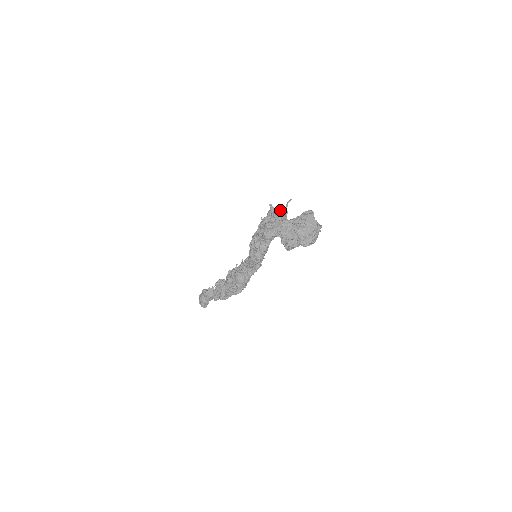
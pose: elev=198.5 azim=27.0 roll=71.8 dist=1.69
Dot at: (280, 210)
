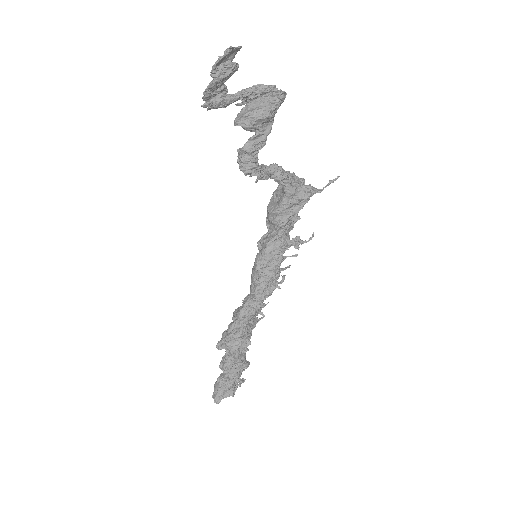
Dot at: occluded
